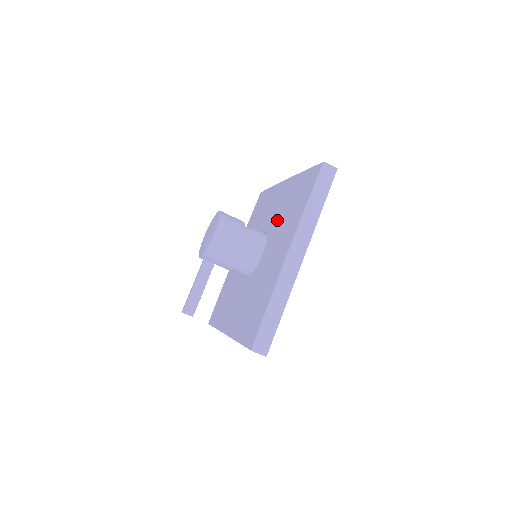
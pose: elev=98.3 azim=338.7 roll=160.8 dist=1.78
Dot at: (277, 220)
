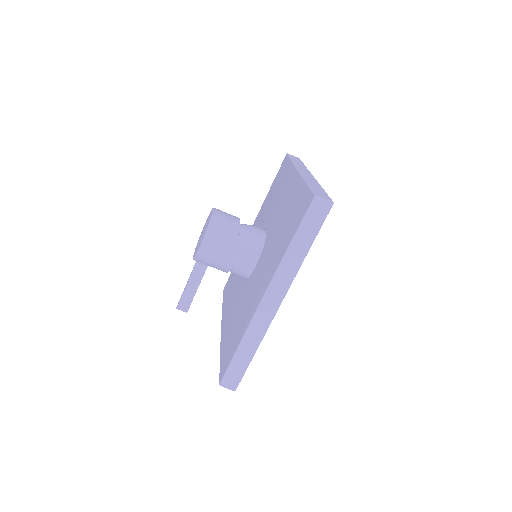
Dot at: (273, 231)
